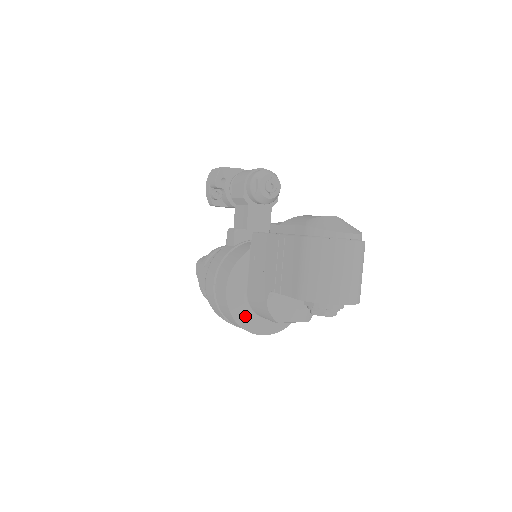
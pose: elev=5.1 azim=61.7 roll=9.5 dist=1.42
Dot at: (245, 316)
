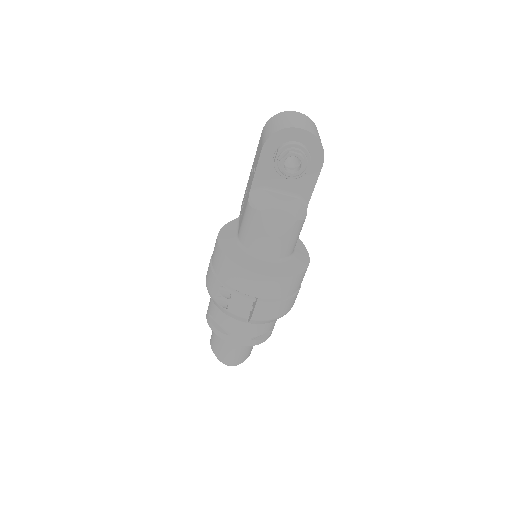
Dot at: (238, 254)
